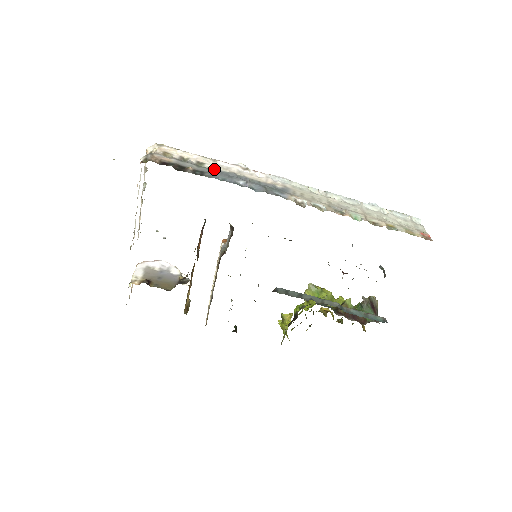
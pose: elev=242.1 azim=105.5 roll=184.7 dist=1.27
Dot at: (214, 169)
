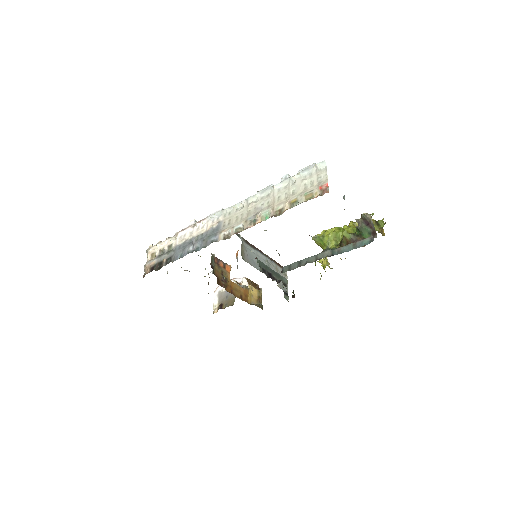
Dot at: (176, 247)
